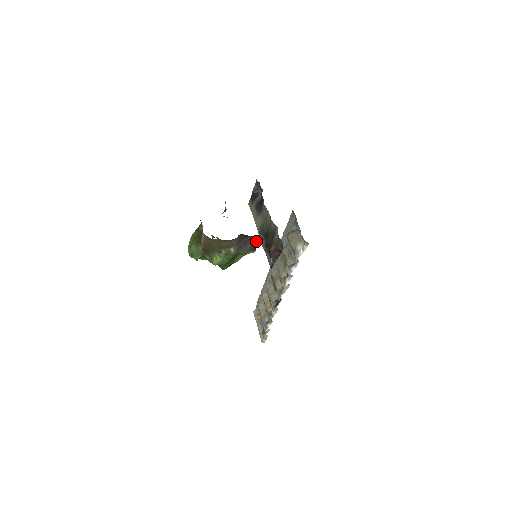
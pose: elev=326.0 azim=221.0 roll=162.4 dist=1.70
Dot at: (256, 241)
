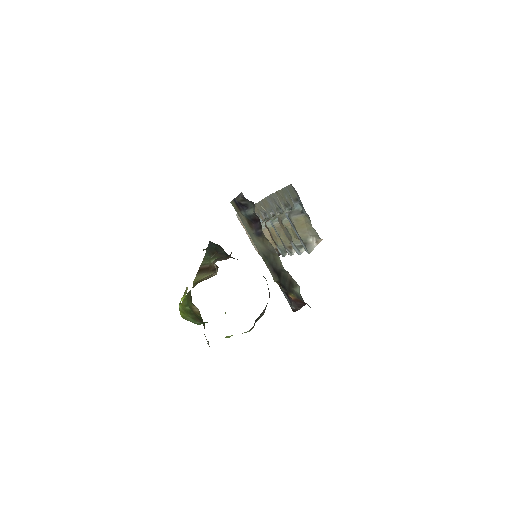
Dot at: occluded
